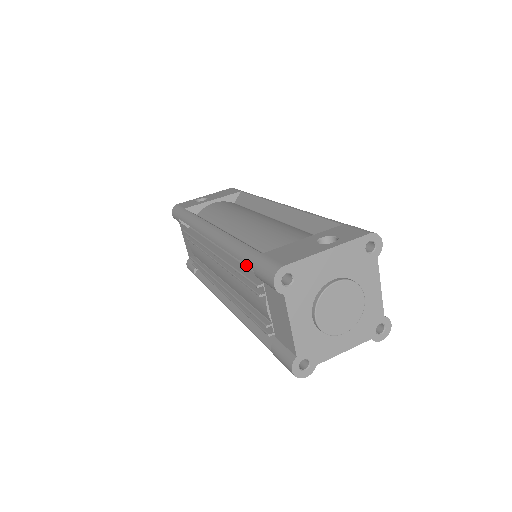
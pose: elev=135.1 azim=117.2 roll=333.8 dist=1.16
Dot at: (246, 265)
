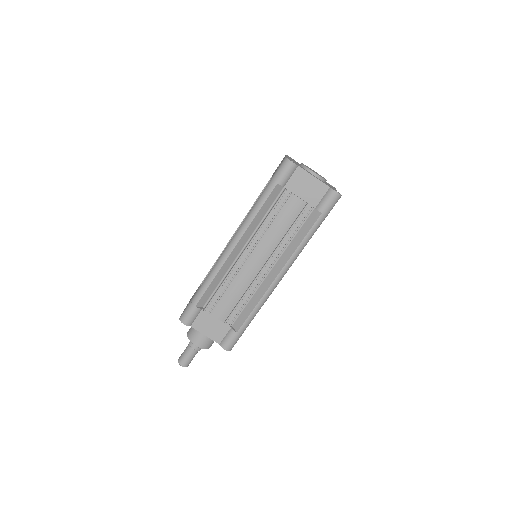
Dot at: (267, 214)
